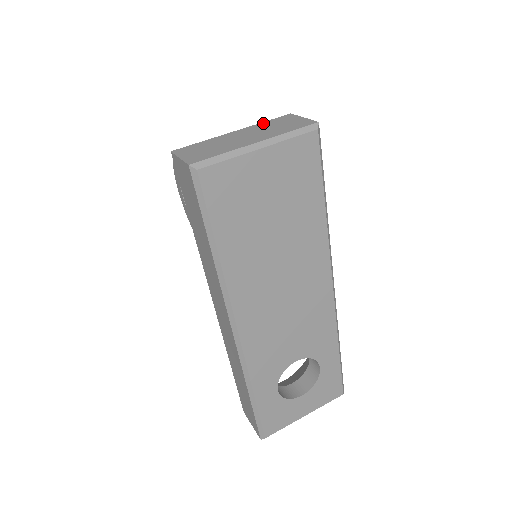
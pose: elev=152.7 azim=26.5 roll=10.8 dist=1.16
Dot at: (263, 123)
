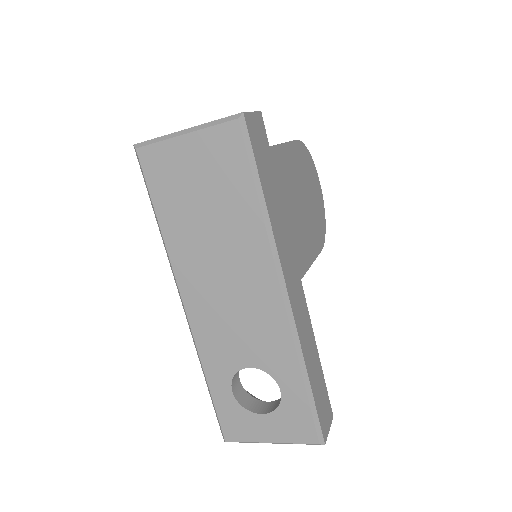
Dot at: occluded
